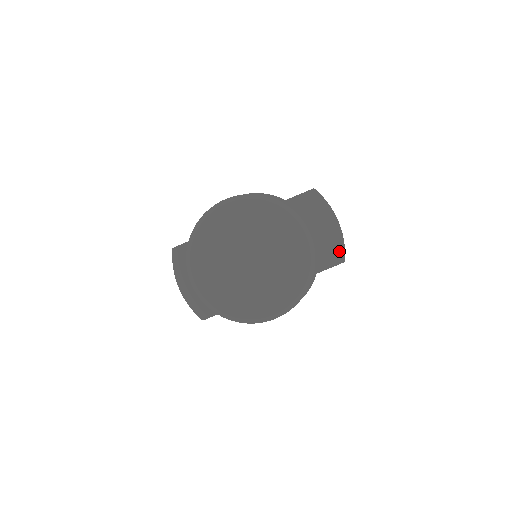
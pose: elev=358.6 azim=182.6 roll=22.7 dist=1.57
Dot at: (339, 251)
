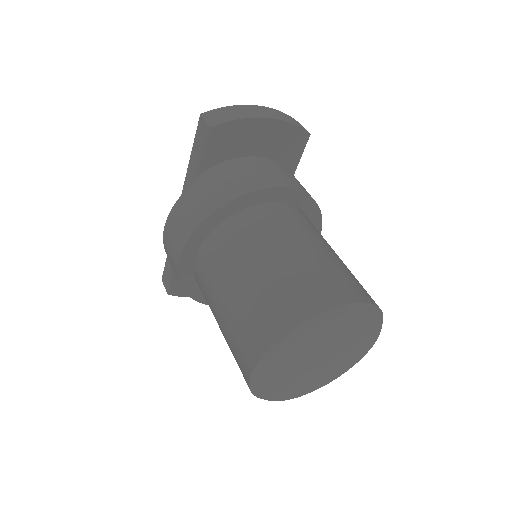
Dot at: (296, 135)
